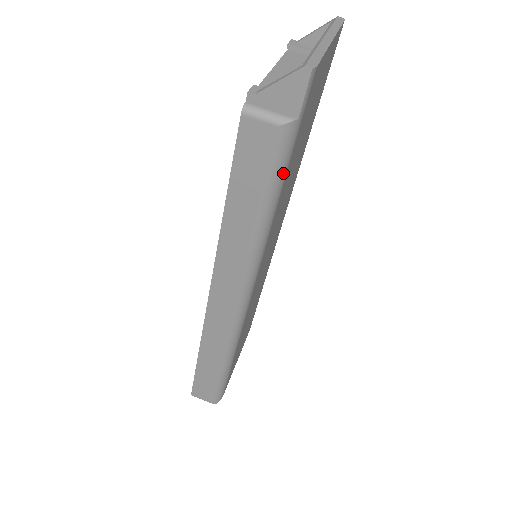
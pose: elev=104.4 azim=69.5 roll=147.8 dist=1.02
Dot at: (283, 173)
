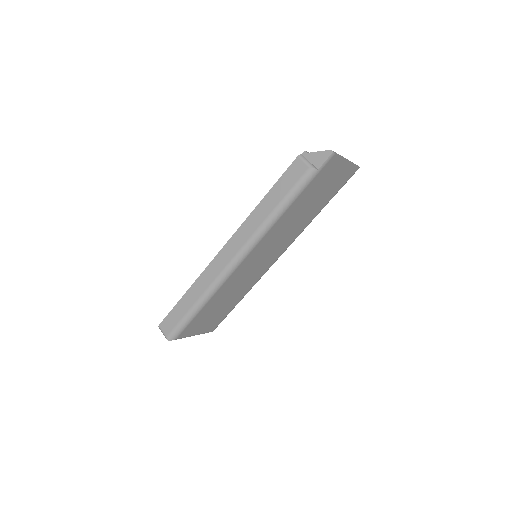
Dot at: (299, 192)
